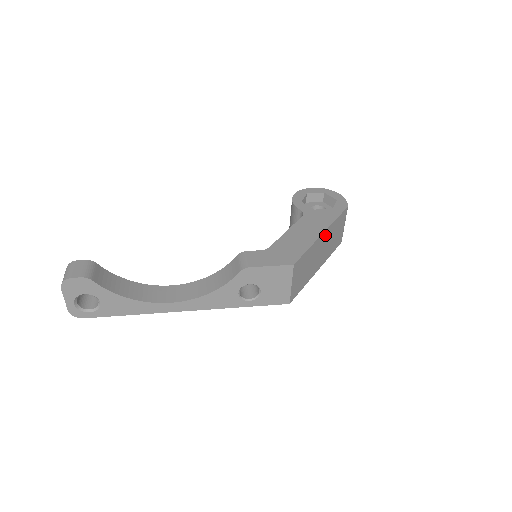
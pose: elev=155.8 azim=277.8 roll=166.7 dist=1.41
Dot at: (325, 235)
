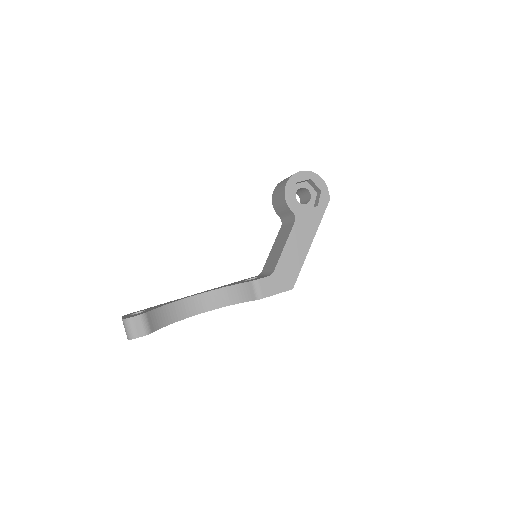
Dot at: occluded
